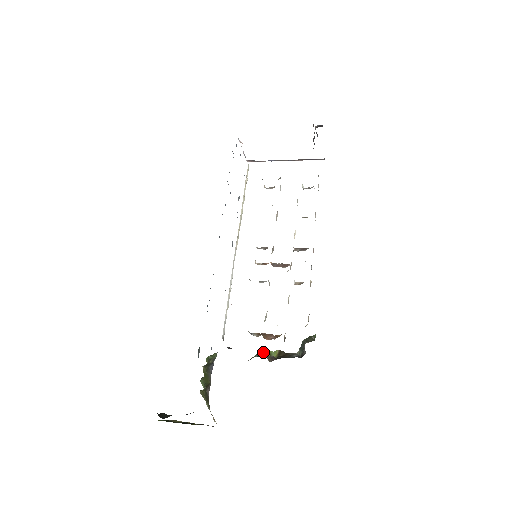
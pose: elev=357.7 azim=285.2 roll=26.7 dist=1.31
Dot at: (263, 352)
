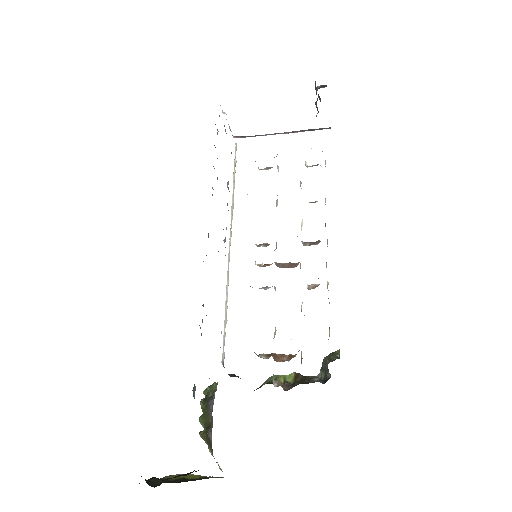
Dot at: (275, 377)
